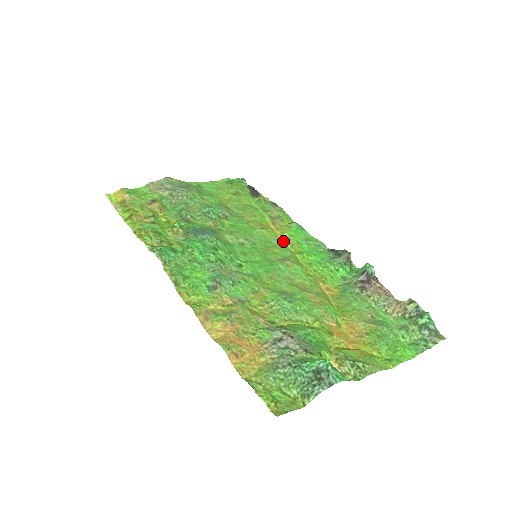
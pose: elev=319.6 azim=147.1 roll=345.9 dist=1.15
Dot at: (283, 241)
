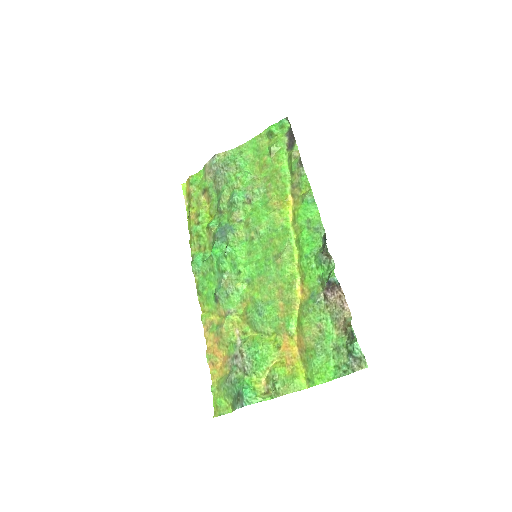
Dot at: (291, 223)
